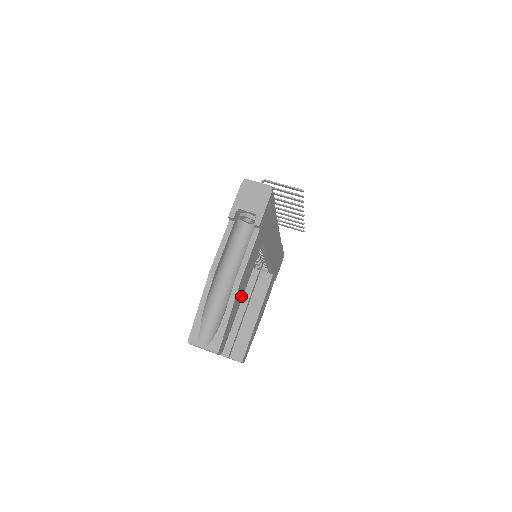
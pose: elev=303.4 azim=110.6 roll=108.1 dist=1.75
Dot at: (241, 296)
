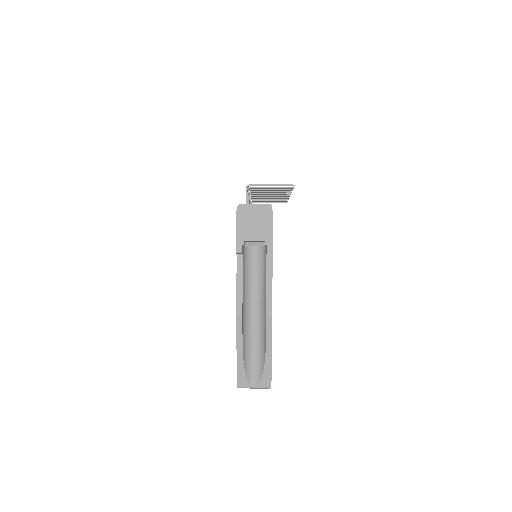
Dot at: occluded
